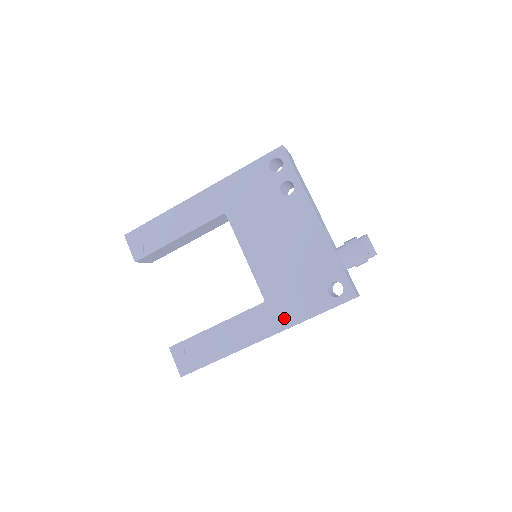
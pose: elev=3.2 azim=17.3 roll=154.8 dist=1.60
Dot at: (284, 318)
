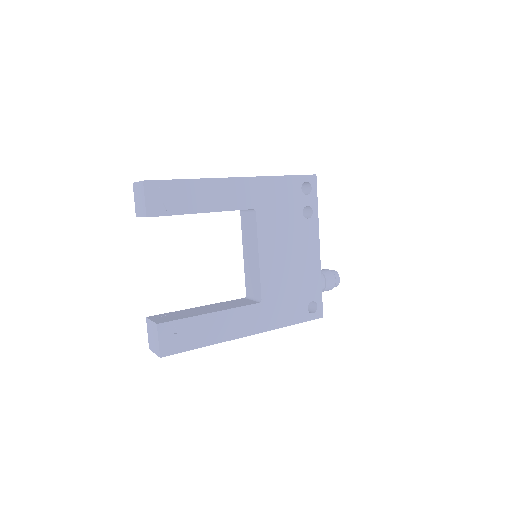
Dot at: (272, 321)
